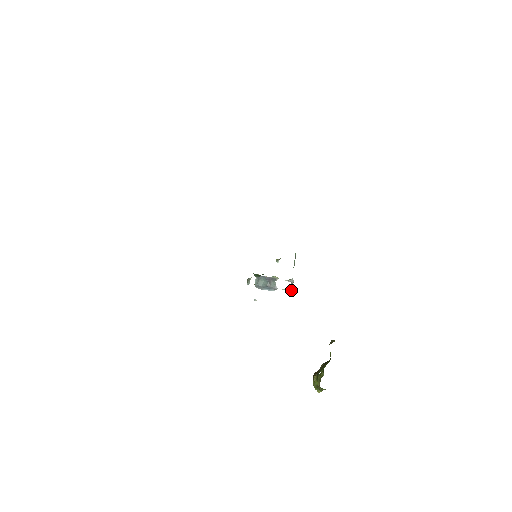
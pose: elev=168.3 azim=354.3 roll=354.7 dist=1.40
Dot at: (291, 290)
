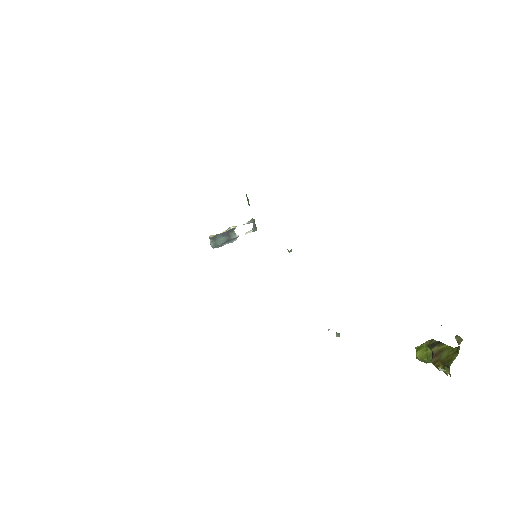
Dot at: (255, 230)
